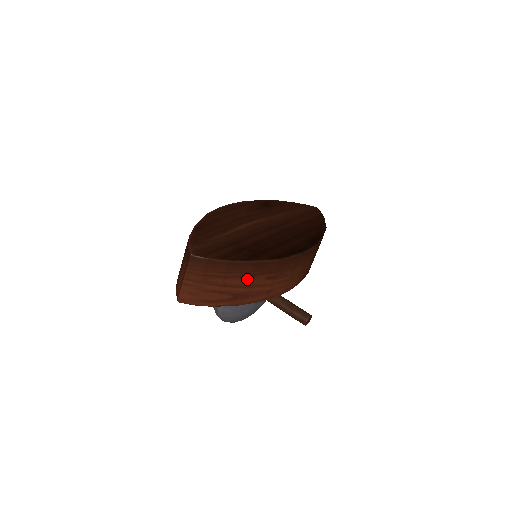
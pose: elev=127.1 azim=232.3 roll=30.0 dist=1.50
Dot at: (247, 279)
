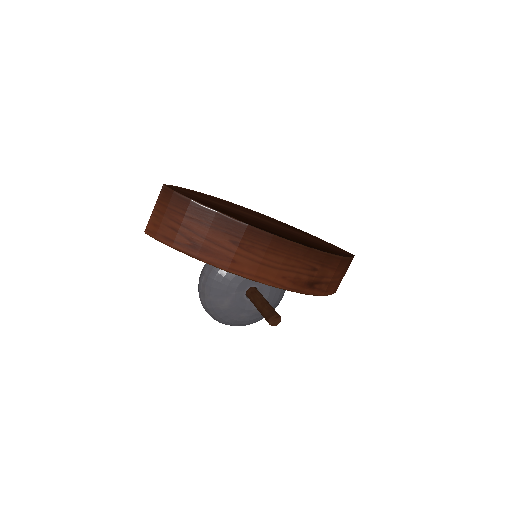
Dot at: (208, 230)
